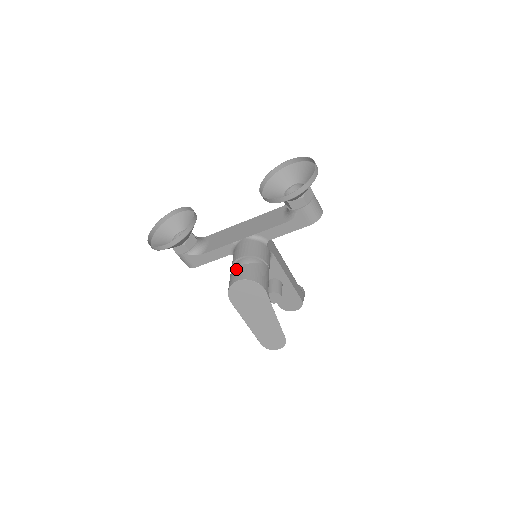
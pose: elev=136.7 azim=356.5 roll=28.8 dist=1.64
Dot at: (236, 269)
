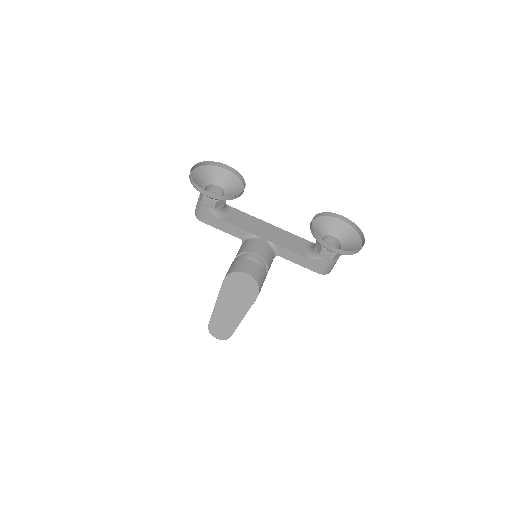
Dot at: (248, 261)
